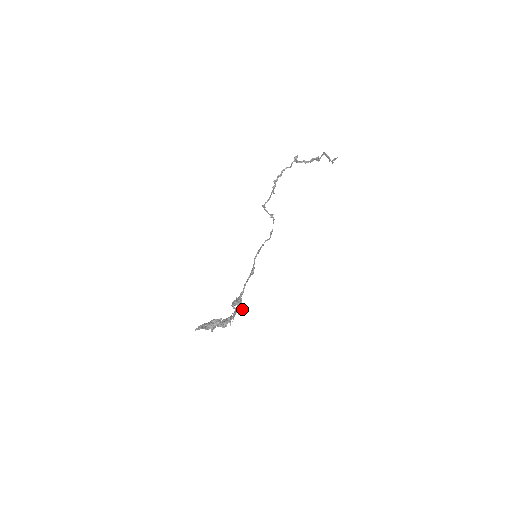
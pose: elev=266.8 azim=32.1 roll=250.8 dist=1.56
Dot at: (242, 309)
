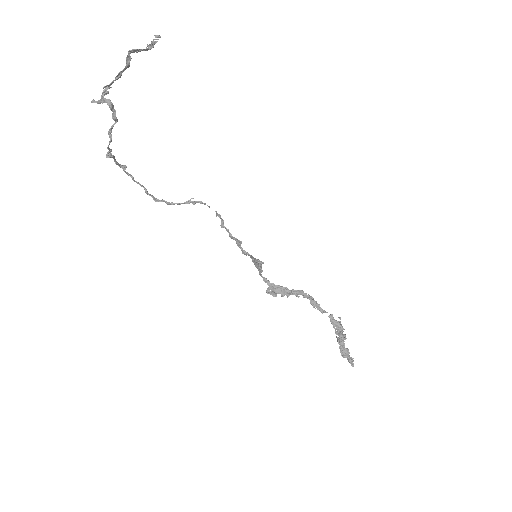
Dot at: (312, 297)
